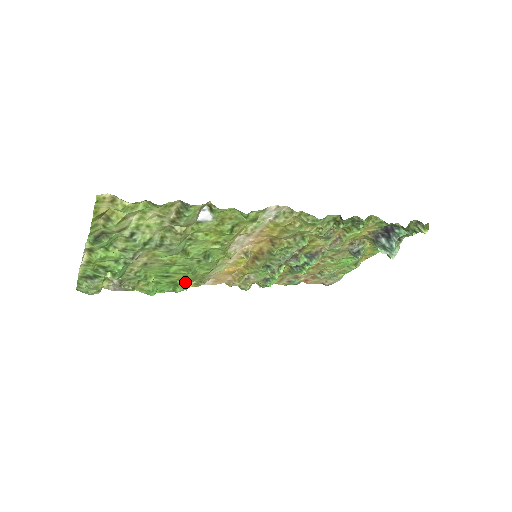
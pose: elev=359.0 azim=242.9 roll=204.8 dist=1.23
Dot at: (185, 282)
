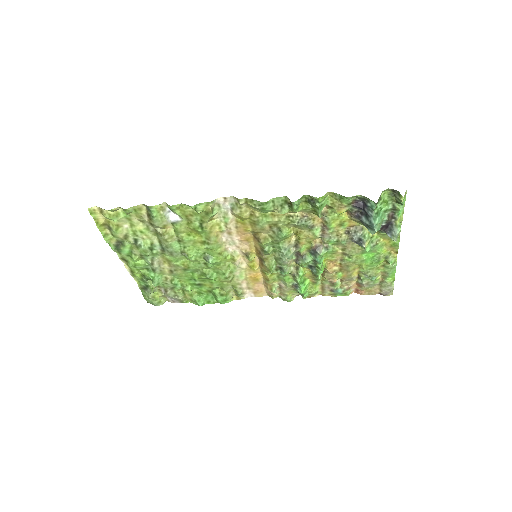
Dot at: (220, 291)
